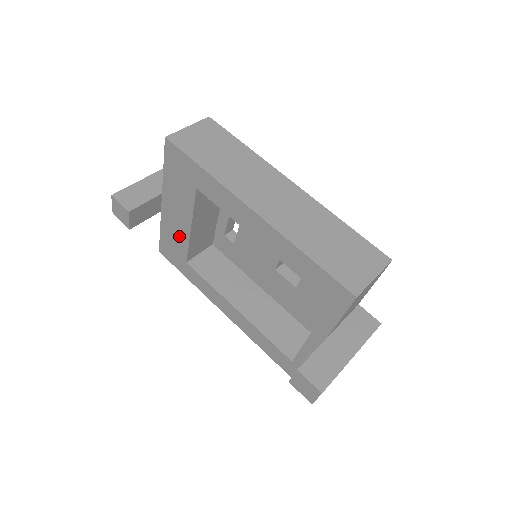
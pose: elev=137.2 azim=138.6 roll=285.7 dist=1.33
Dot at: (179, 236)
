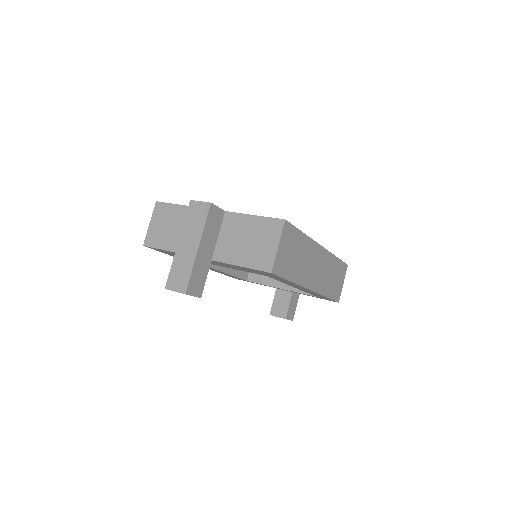
Dot at: occluded
